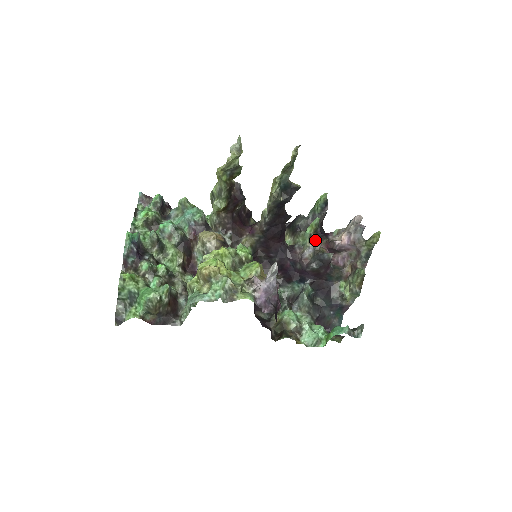
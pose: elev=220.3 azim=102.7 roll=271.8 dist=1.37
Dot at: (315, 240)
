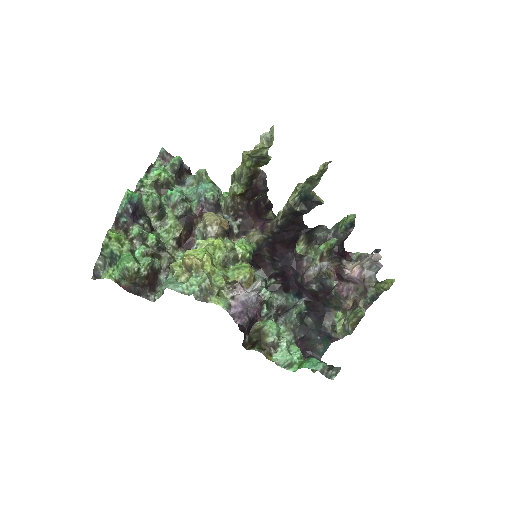
Dot at: (326, 259)
